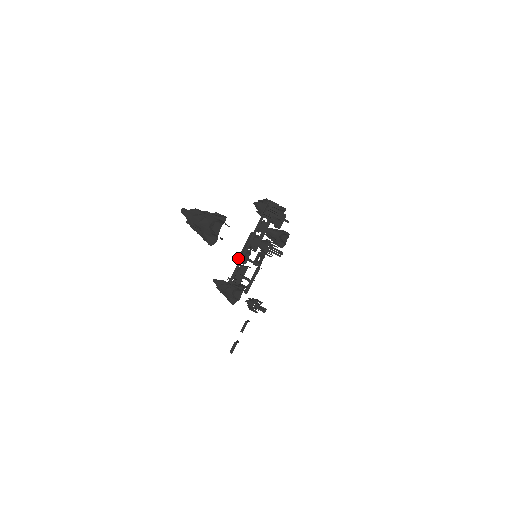
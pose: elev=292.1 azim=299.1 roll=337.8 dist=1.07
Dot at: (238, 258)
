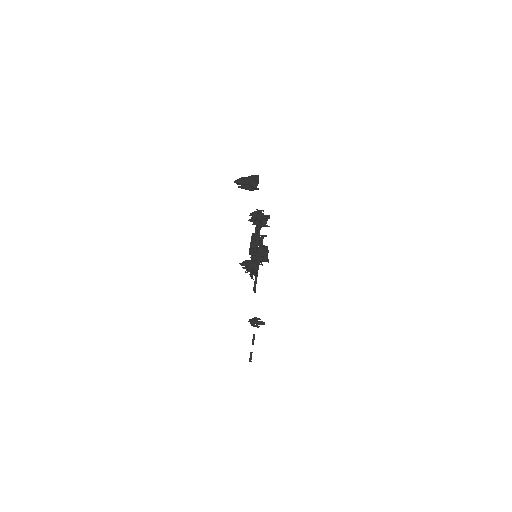
Dot at: (249, 249)
